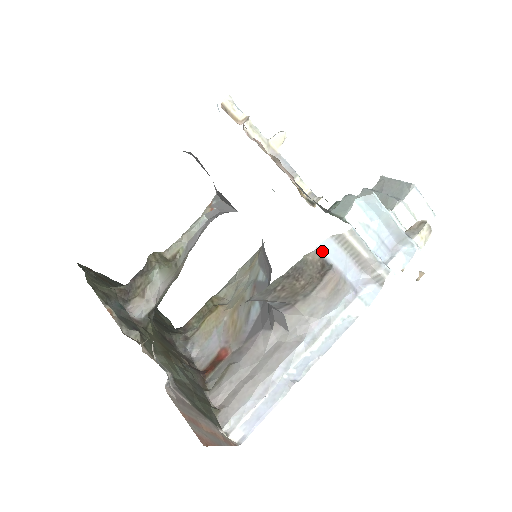
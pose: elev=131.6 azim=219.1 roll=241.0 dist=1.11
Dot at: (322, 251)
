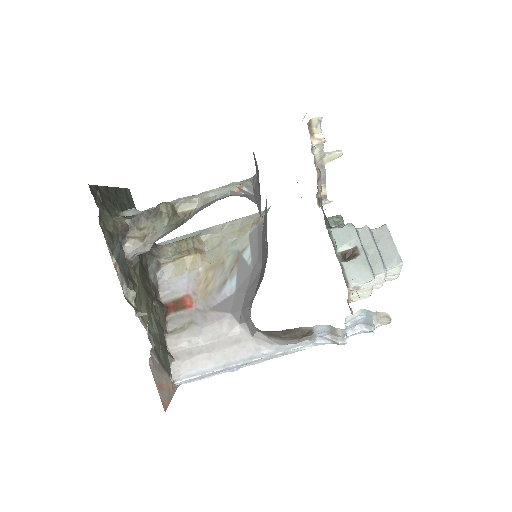
Dot at: (315, 327)
